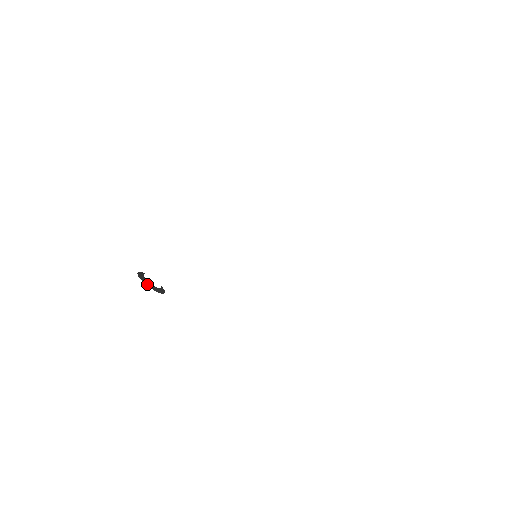
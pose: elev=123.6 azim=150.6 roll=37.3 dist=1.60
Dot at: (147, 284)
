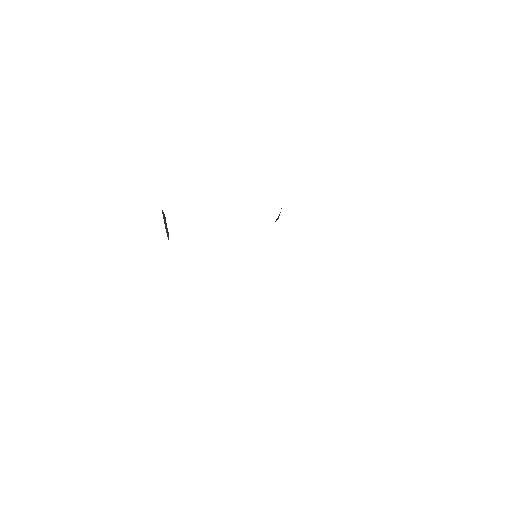
Dot at: (166, 228)
